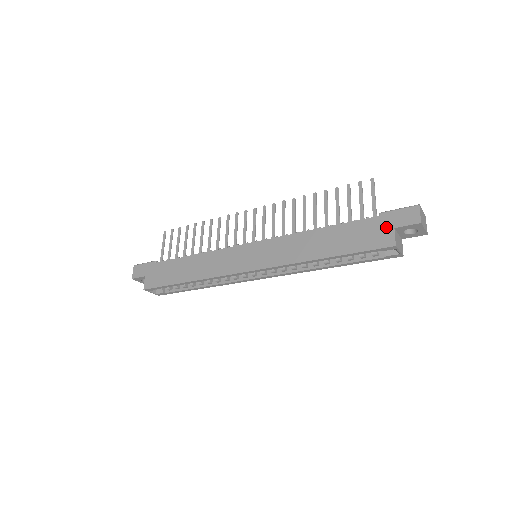
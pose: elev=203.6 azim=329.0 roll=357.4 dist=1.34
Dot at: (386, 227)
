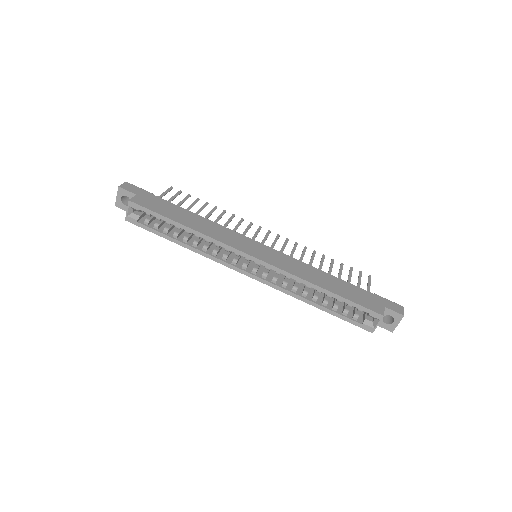
Dot at: (379, 302)
